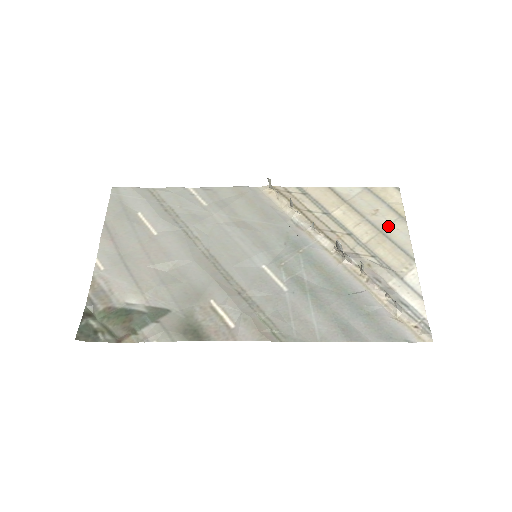
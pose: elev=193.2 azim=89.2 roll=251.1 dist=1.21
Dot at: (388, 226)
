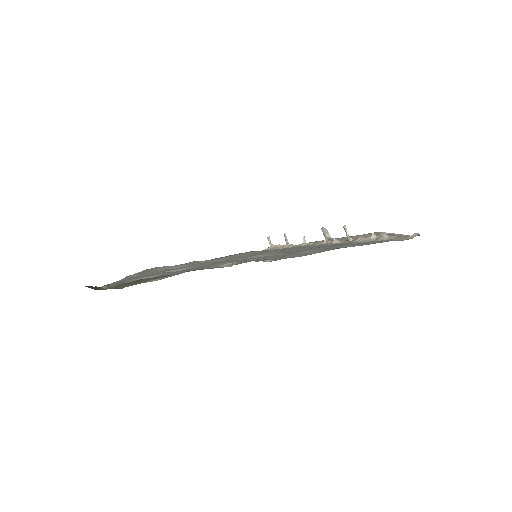
Dot at: (371, 235)
